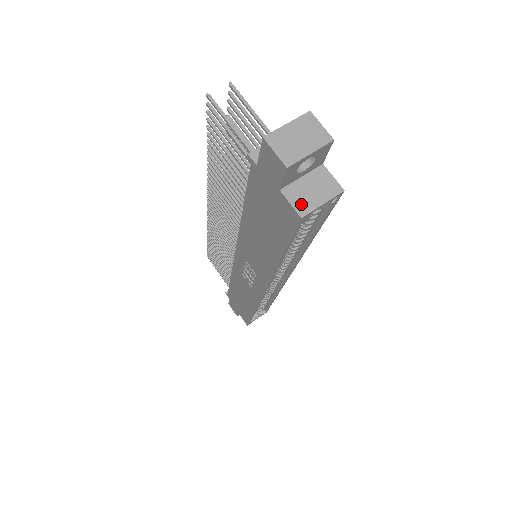
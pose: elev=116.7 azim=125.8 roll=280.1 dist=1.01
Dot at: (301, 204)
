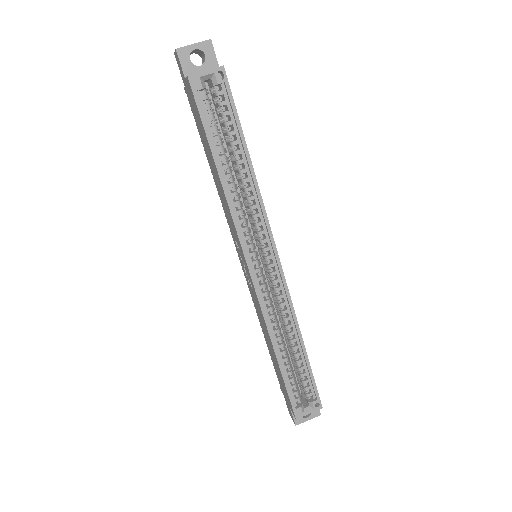
Dot at: (192, 75)
